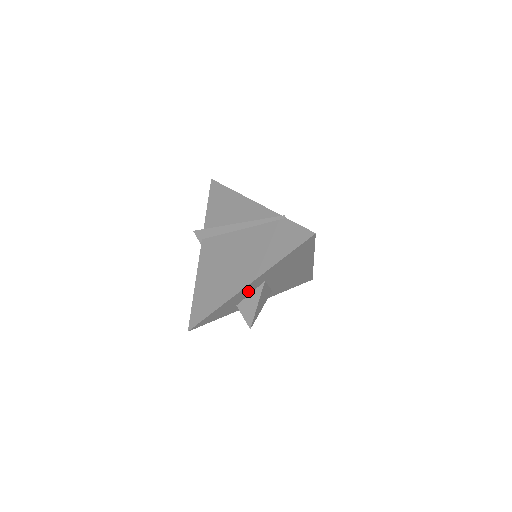
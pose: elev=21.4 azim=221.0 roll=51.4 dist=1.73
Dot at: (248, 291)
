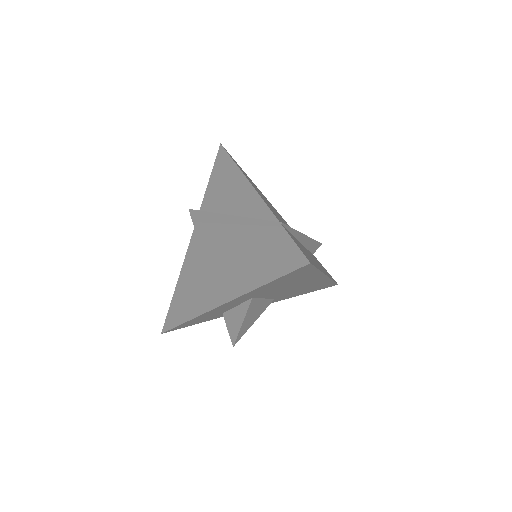
Dot at: (231, 305)
